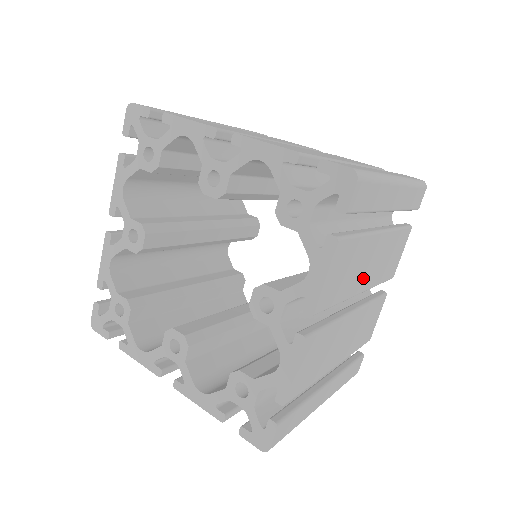
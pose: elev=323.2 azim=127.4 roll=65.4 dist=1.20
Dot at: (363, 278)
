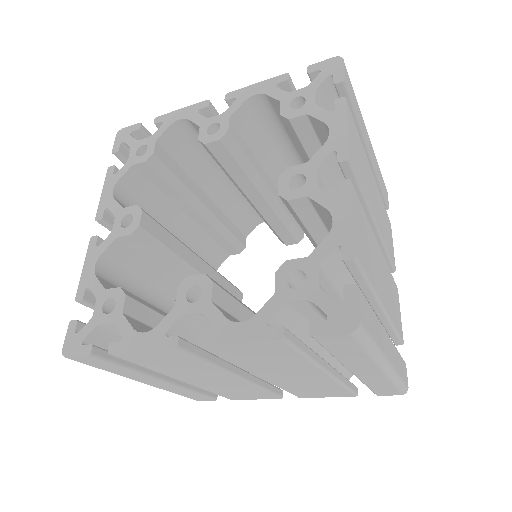
Dot at: (373, 205)
